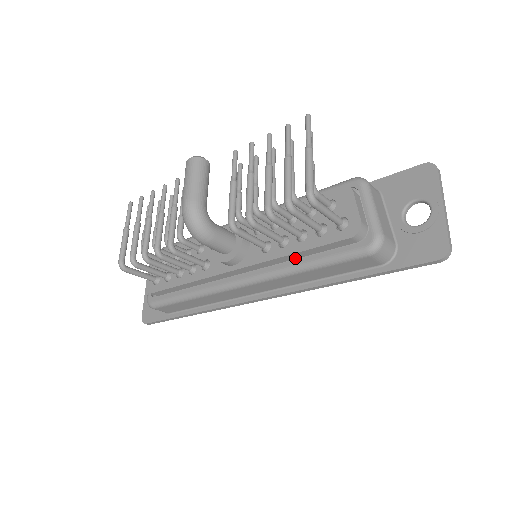
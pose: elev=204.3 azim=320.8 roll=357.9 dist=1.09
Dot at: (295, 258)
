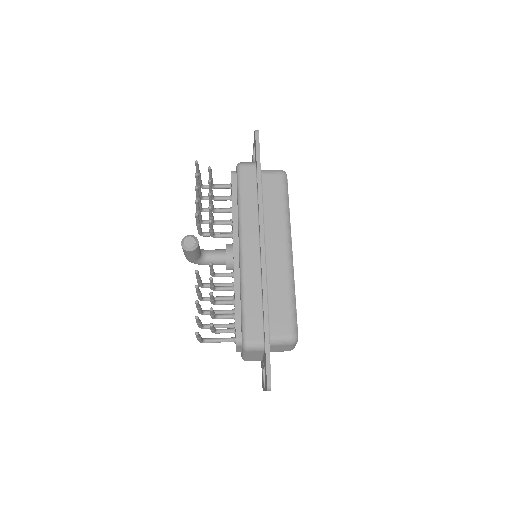
Dot at: occluded
